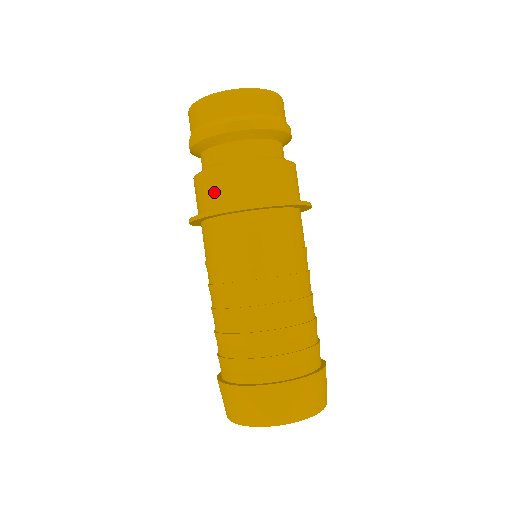
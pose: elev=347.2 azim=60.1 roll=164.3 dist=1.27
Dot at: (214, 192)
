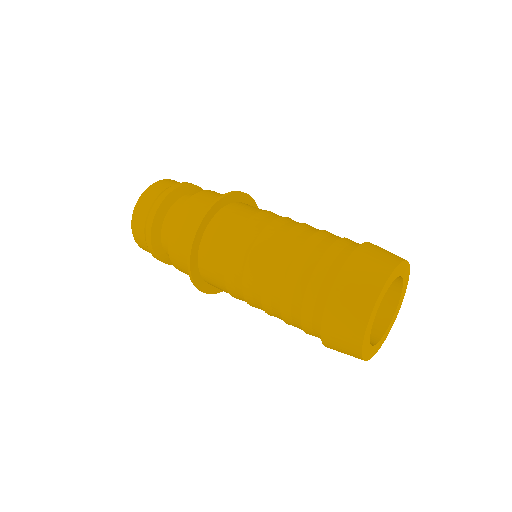
Dot at: (195, 213)
